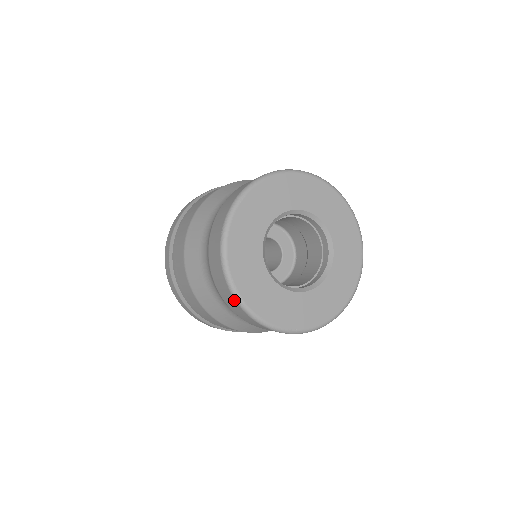
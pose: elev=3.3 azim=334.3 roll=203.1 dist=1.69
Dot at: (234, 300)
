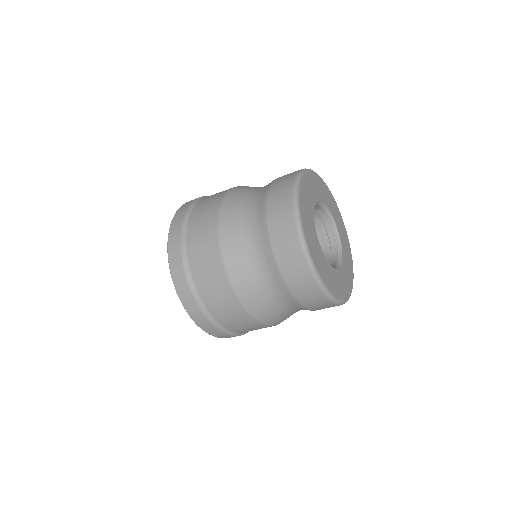
Dot at: (291, 198)
